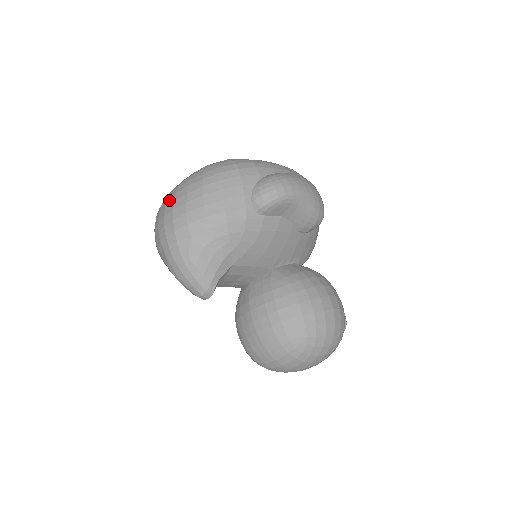
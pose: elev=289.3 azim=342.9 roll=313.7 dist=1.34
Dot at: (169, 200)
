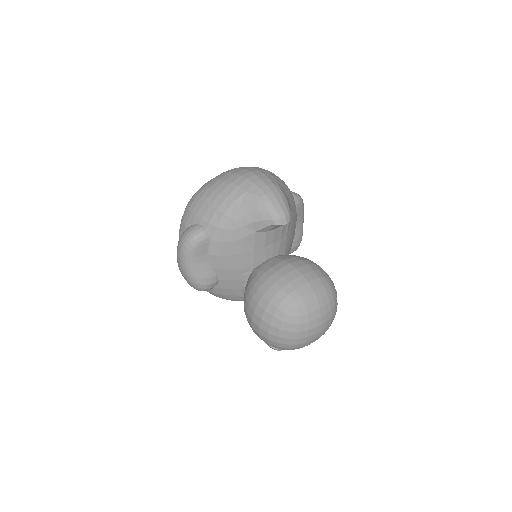
Dot at: (240, 167)
